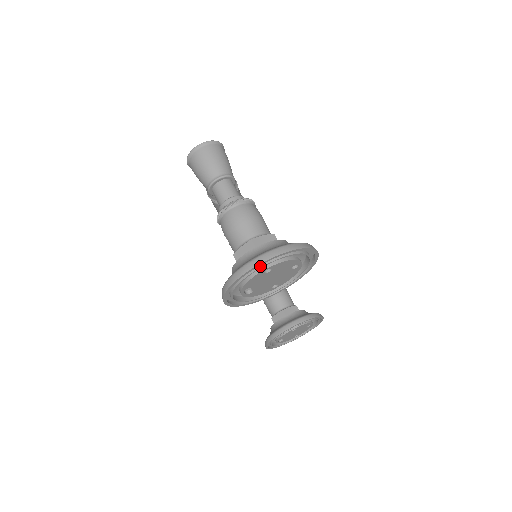
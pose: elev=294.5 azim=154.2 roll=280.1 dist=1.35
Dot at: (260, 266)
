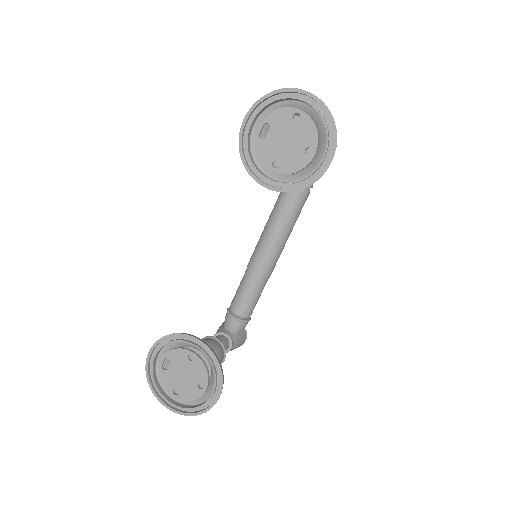
Dot at: (300, 98)
